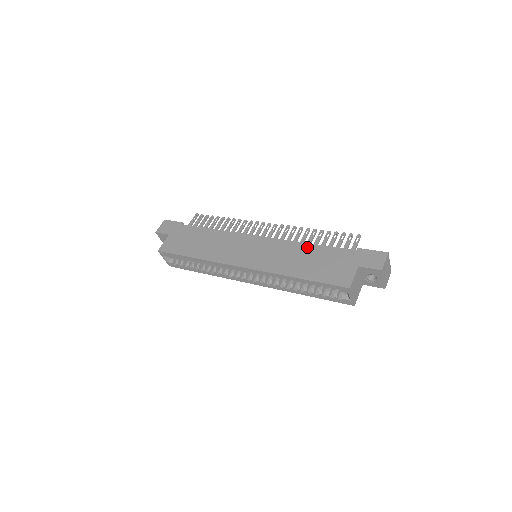
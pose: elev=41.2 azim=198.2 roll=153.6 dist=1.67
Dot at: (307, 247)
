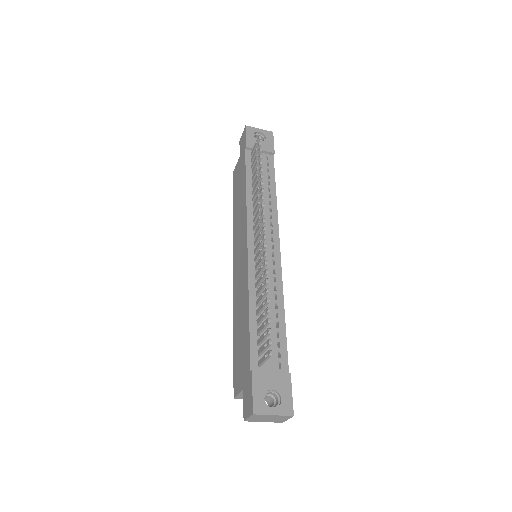
Dot at: (246, 310)
